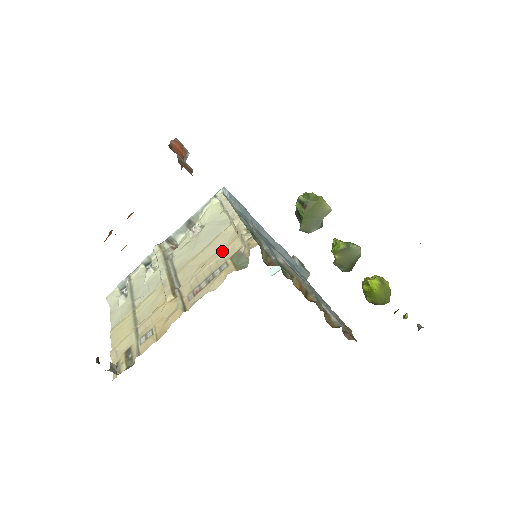
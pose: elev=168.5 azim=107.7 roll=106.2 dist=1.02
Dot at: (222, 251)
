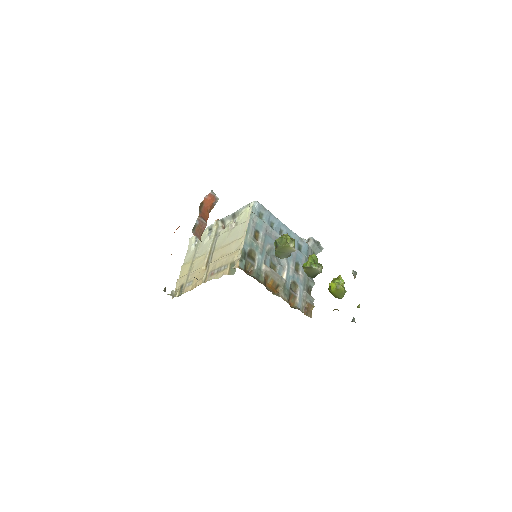
Dot at: (230, 255)
